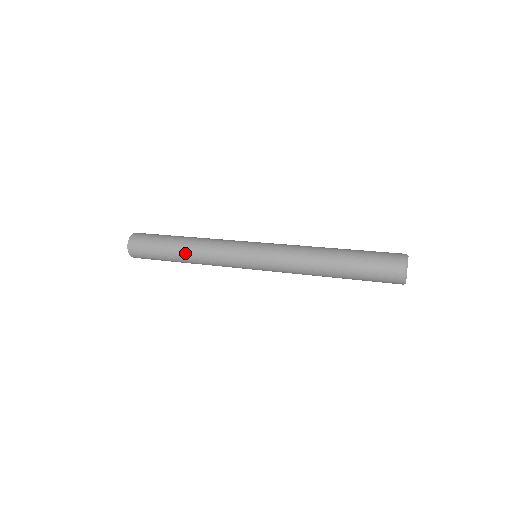
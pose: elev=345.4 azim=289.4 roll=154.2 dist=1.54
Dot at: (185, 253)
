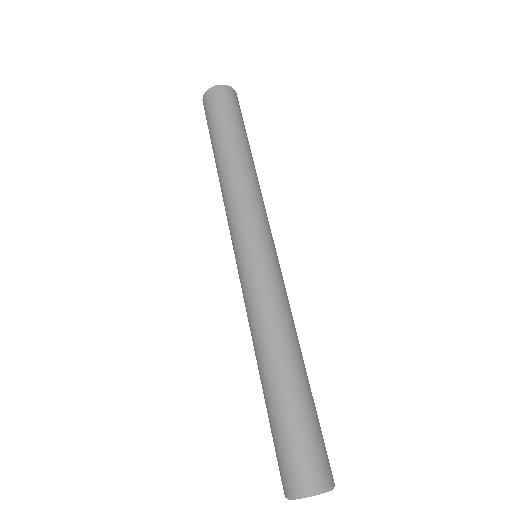
Dot at: (219, 166)
